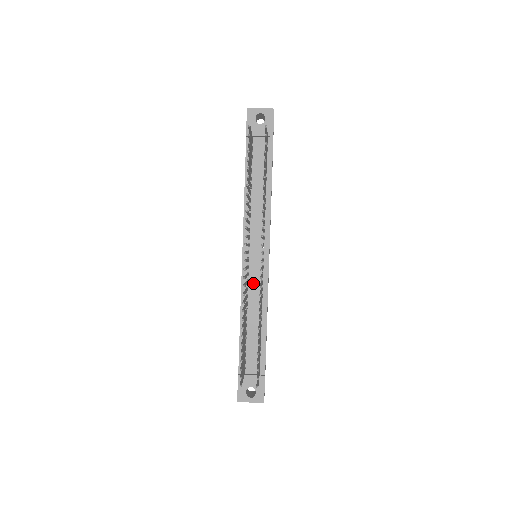
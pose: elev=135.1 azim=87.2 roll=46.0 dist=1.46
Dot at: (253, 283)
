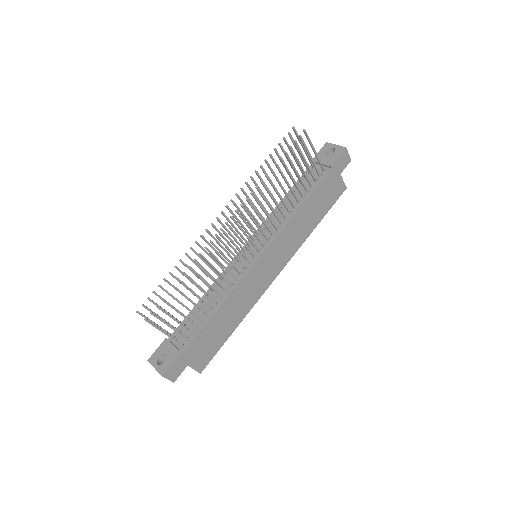
Dot at: (234, 271)
